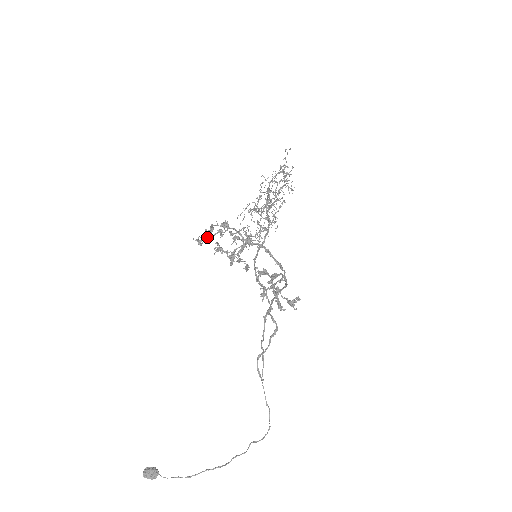
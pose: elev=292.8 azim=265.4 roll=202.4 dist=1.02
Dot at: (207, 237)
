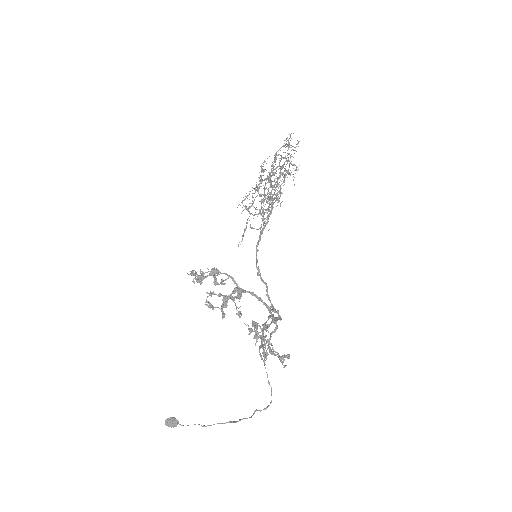
Dot at: (199, 277)
